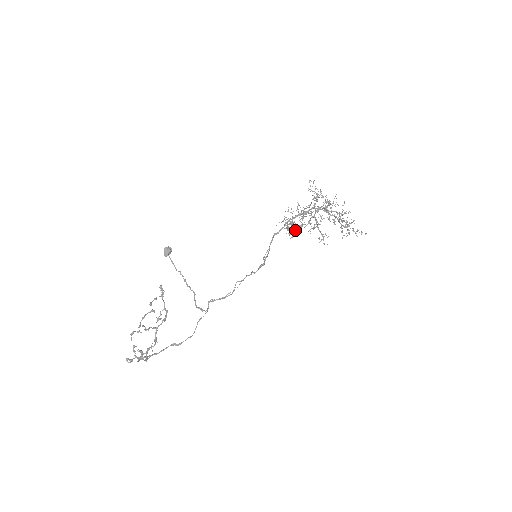
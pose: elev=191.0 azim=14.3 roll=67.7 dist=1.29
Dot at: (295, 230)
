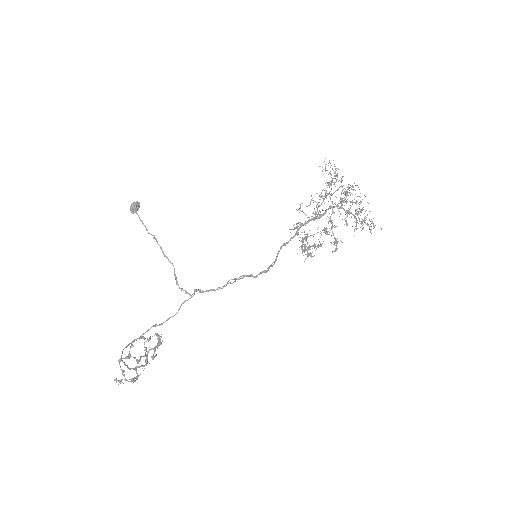
Dot at: occluded
